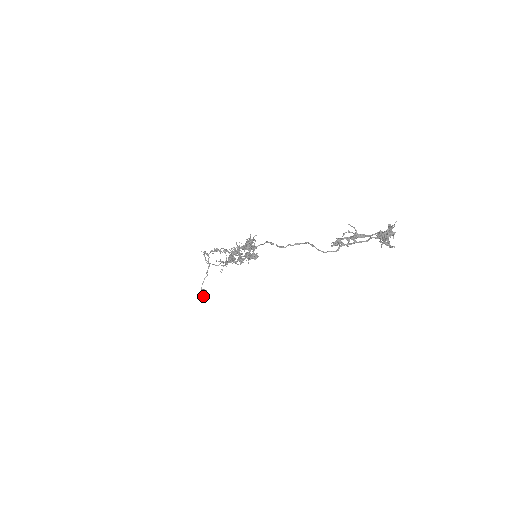
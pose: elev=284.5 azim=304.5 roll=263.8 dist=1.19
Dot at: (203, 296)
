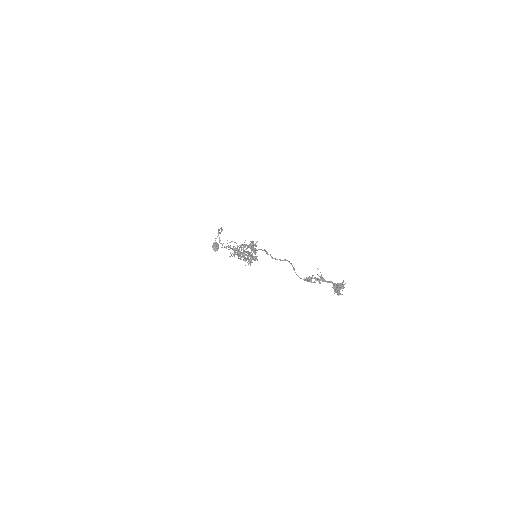
Dot at: (215, 249)
